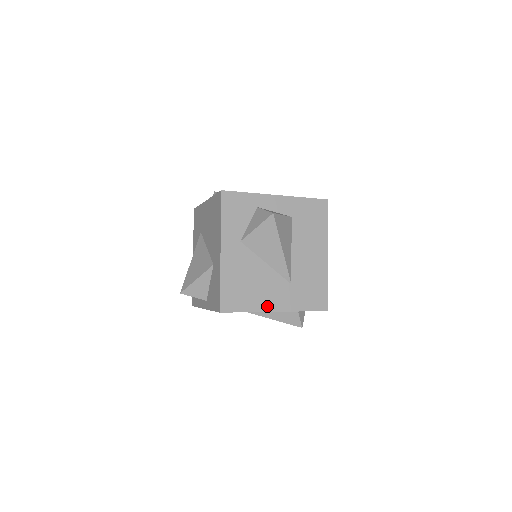
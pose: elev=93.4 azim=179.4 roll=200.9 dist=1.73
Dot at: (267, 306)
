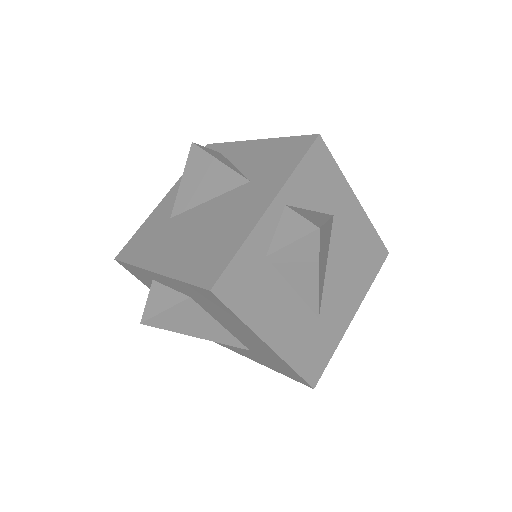
Dot at: (244, 354)
